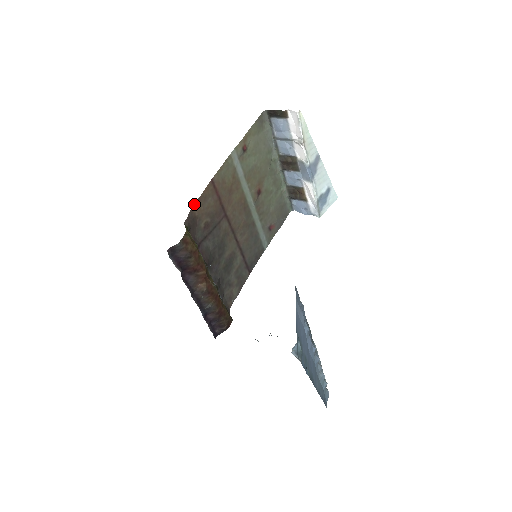
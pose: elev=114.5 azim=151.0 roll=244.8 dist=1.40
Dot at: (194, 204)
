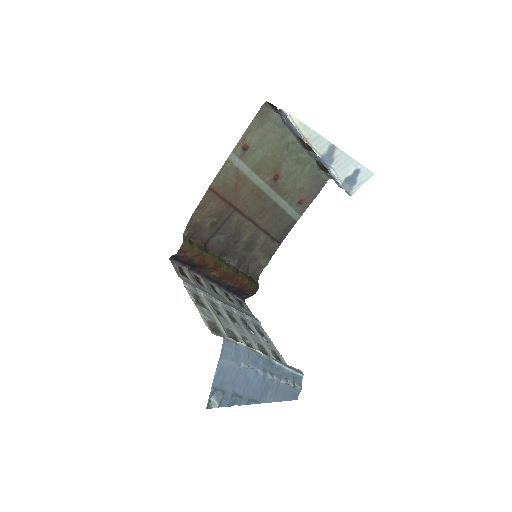
Dot at: (193, 213)
